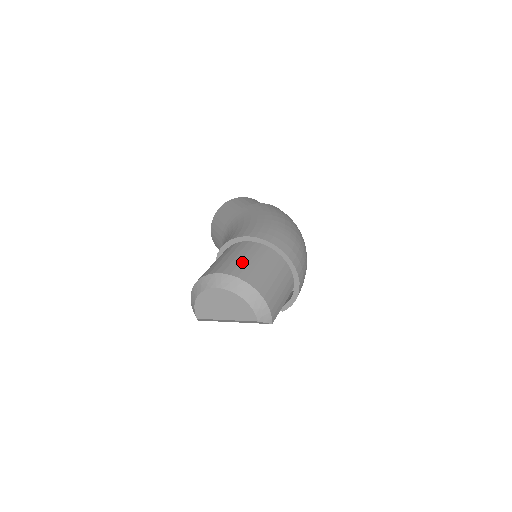
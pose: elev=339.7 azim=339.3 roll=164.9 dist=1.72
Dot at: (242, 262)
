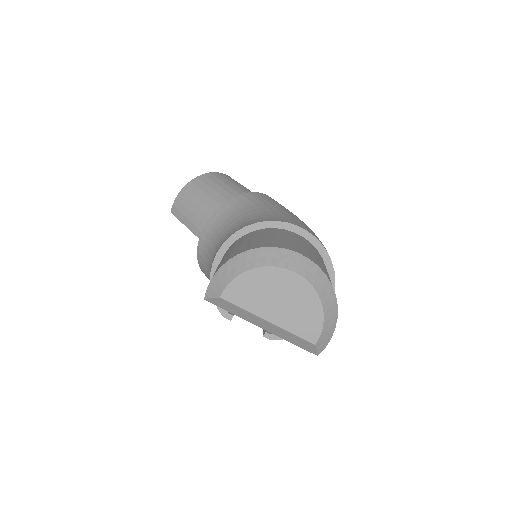
Dot at: occluded
